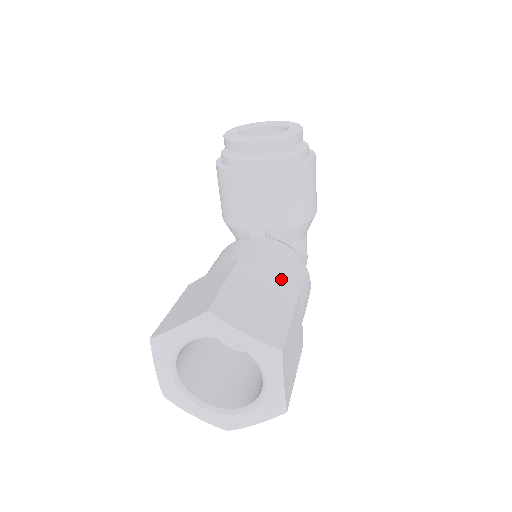
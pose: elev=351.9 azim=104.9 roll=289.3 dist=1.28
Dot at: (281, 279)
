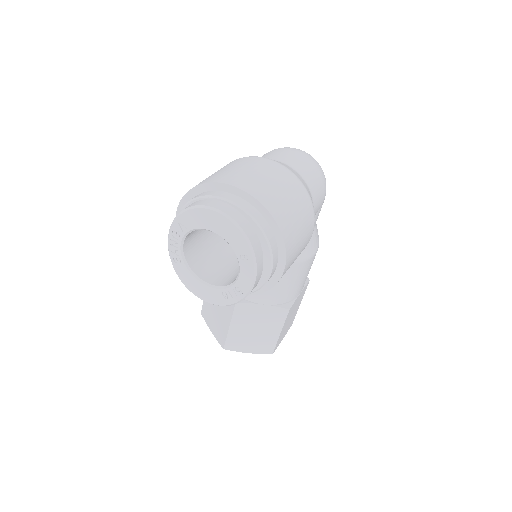
Dot at: (273, 306)
